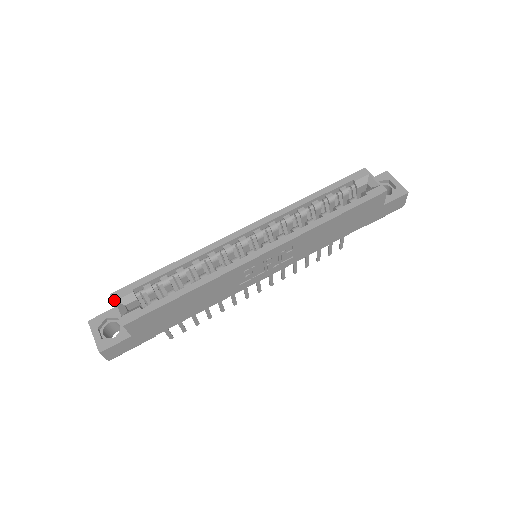
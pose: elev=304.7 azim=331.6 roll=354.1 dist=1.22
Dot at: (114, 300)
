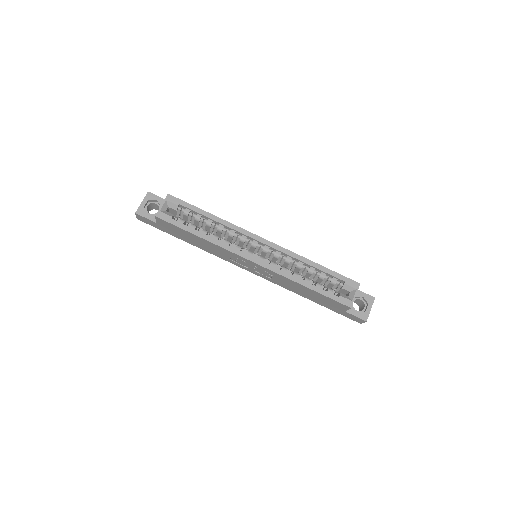
Dot at: (166, 199)
